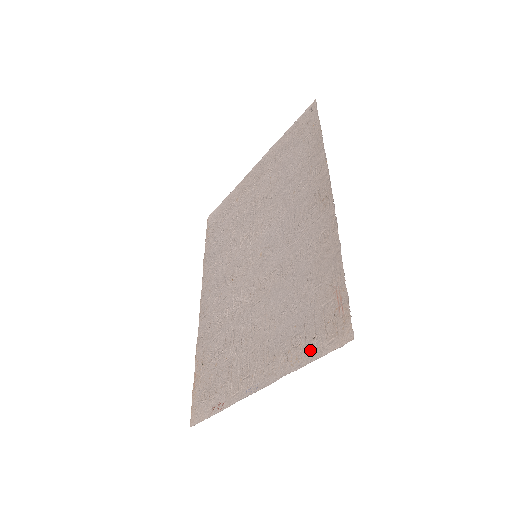
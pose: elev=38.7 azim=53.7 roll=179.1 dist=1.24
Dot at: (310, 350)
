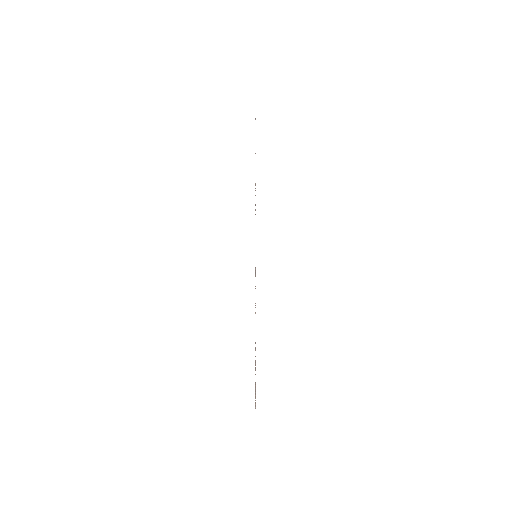
Dot at: occluded
